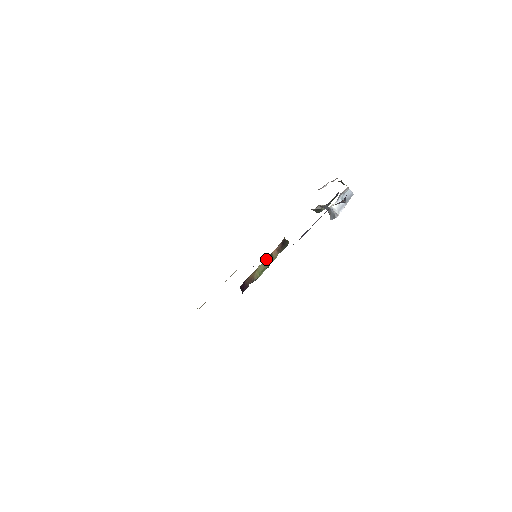
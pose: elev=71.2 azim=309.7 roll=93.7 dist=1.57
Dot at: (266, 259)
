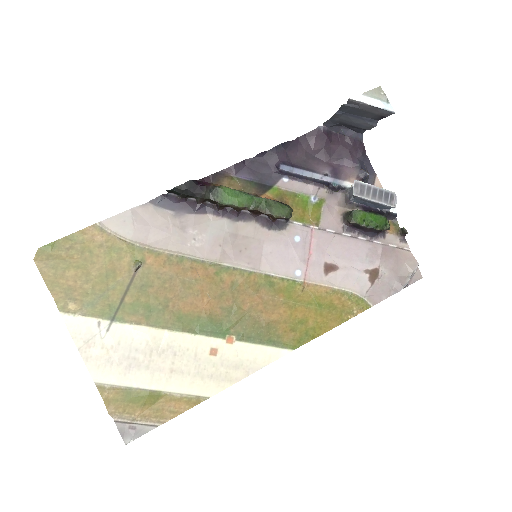
Dot at: occluded
